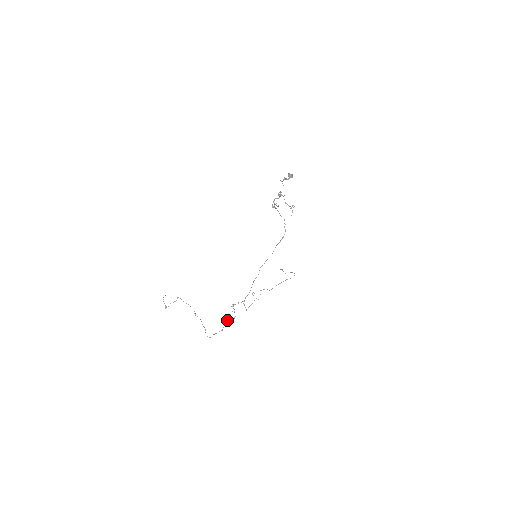
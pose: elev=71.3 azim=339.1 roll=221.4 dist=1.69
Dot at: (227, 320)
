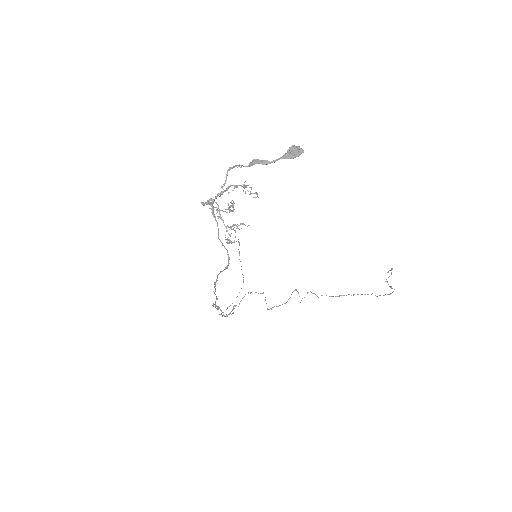
Dot at: (232, 309)
